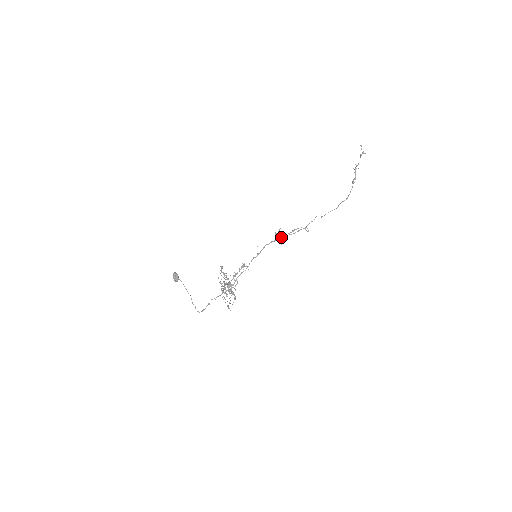
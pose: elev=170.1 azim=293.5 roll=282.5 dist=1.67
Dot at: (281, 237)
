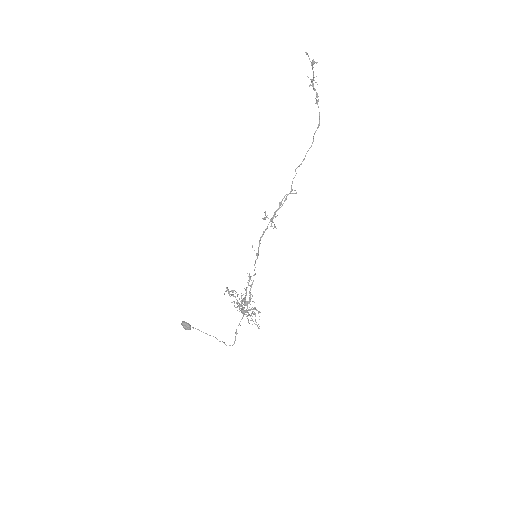
Dot at: (271, 220)
